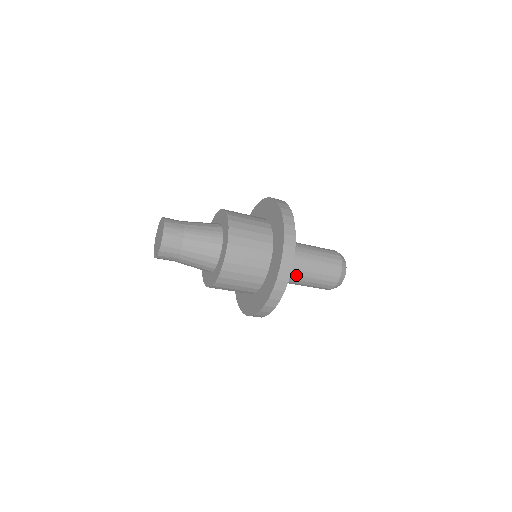
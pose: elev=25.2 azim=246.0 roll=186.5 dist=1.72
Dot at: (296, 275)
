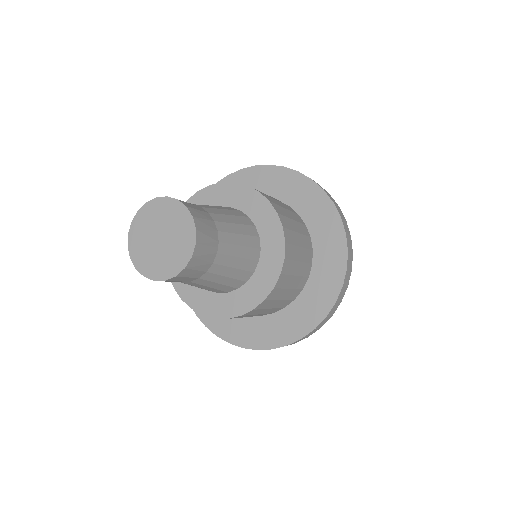
Dot at: occluded
